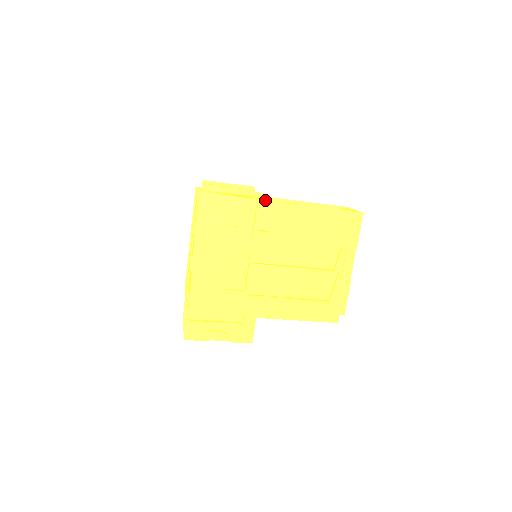
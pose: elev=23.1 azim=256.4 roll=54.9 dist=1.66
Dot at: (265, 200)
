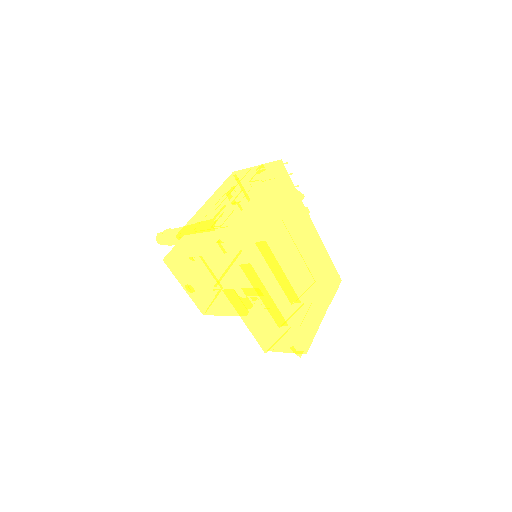
Dot at: (307, 210)
